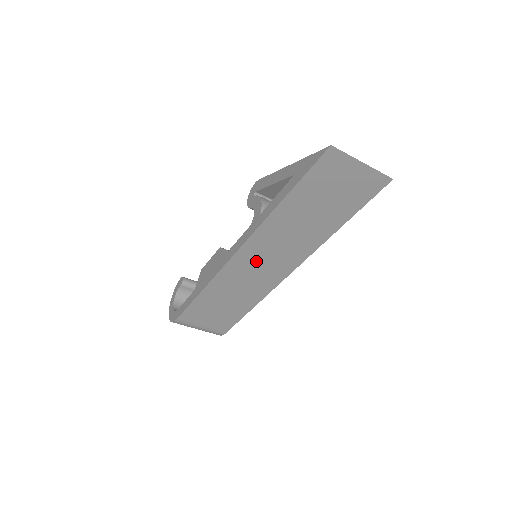
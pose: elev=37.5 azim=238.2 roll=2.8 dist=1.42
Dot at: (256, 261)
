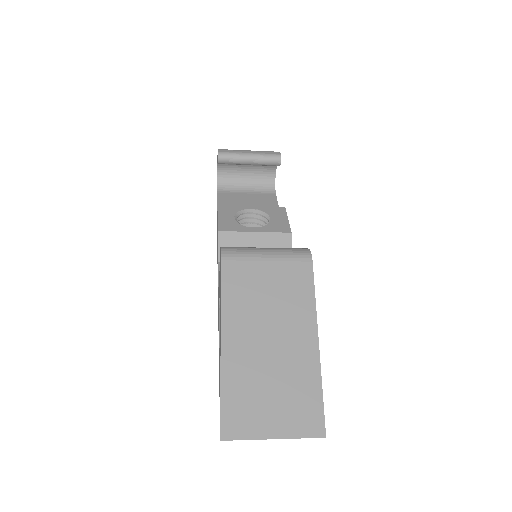
Dot at: occluded
